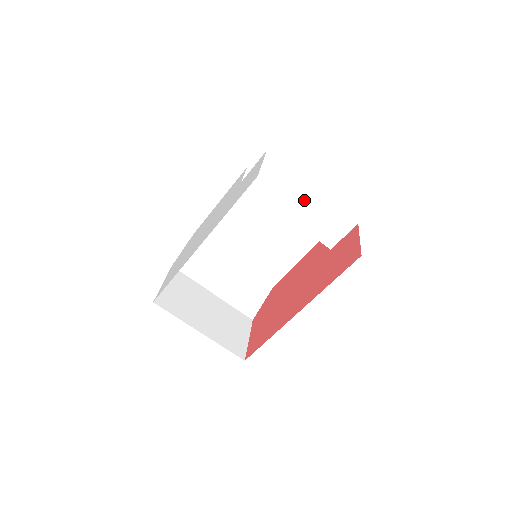
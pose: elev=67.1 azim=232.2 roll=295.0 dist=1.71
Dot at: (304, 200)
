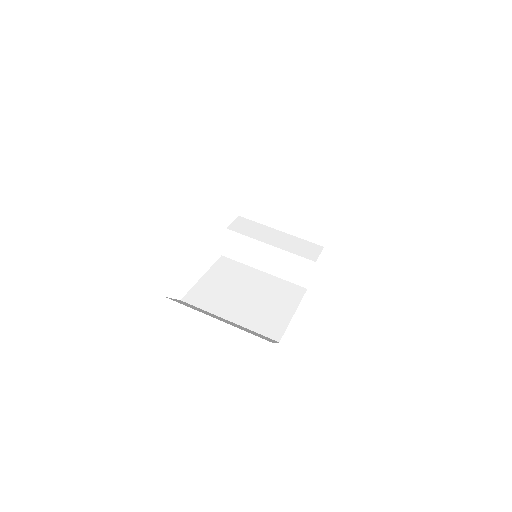
Dot at: (277, 237)
